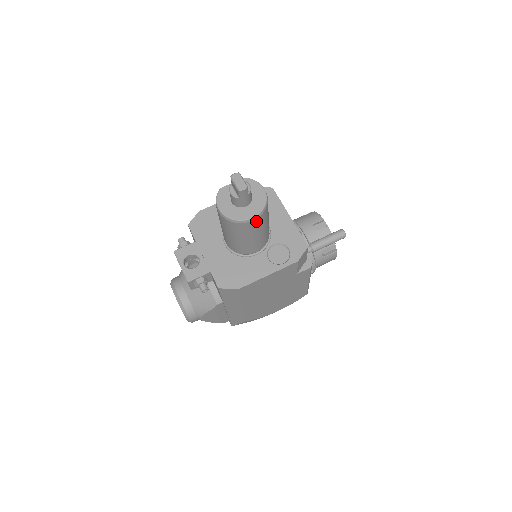
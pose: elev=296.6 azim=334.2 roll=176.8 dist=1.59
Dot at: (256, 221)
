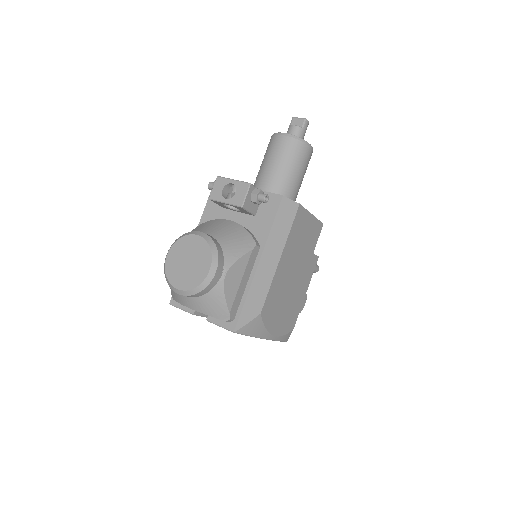
Dot at: (310, 153)
